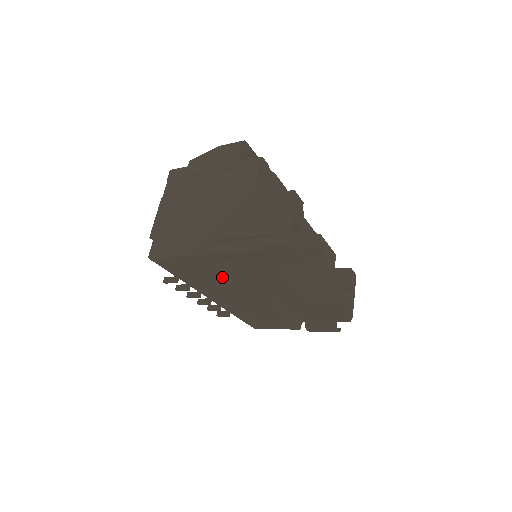
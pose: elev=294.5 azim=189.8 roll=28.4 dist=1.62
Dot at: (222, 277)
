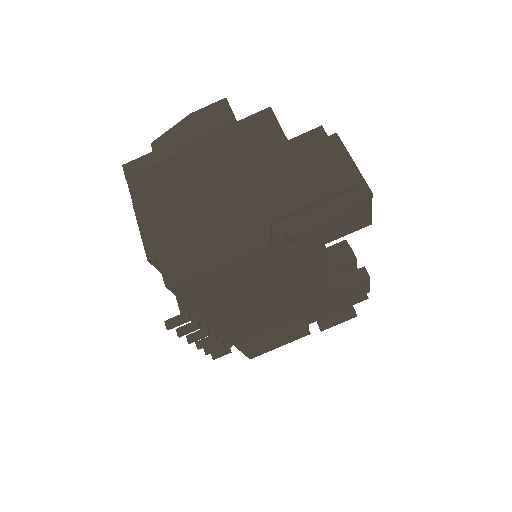
Dot at: (266, 282)
